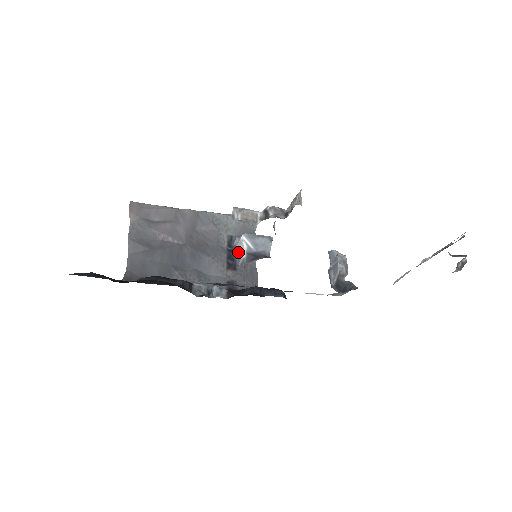
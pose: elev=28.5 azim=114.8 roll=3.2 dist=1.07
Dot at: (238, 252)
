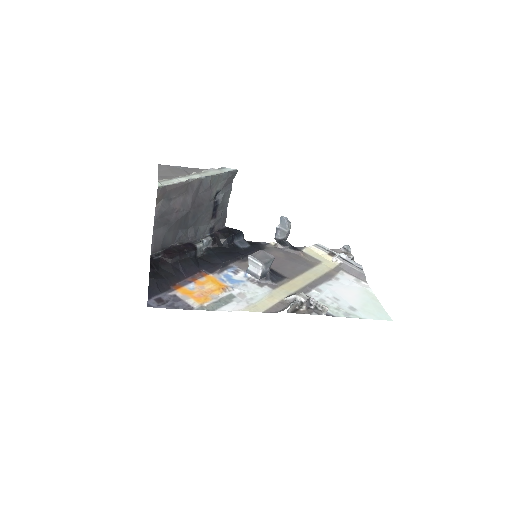
Dot at: (251, 262)
